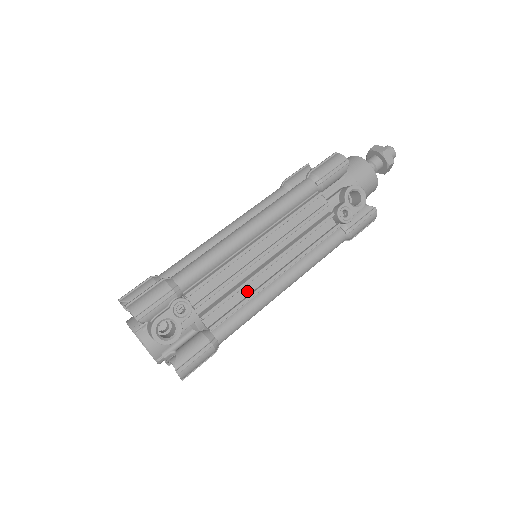
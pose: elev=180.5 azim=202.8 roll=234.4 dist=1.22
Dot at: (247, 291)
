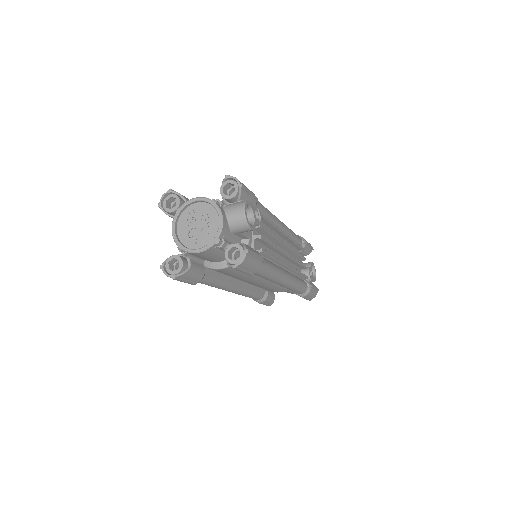
Dot at: occluded
